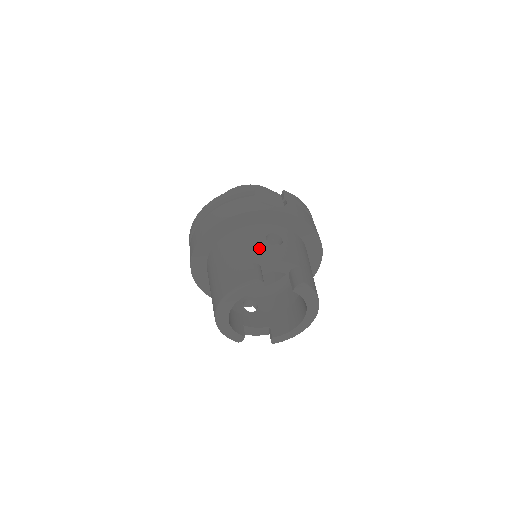
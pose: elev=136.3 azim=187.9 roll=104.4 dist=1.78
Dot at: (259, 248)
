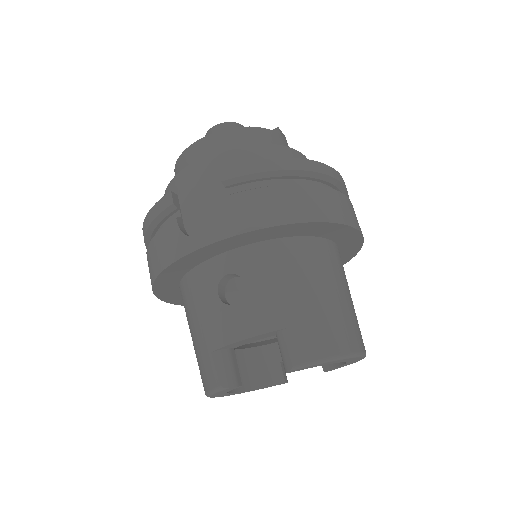
Dot at: (212, 319)
